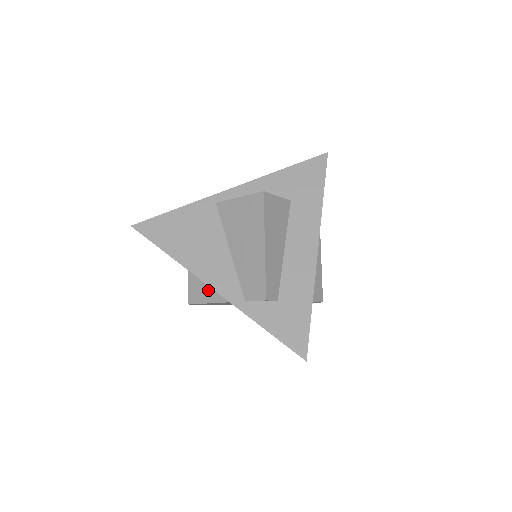
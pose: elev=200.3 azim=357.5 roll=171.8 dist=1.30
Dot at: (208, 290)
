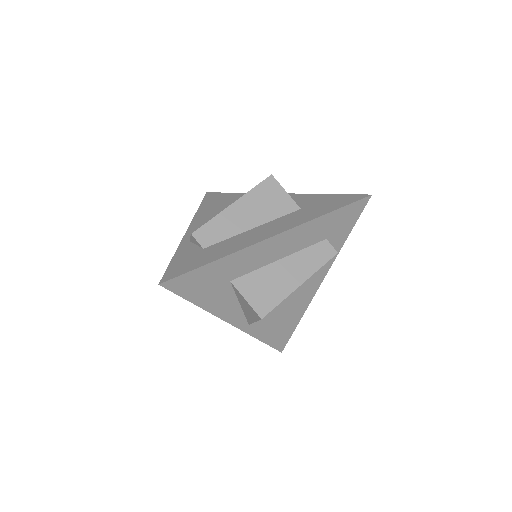
Dot at: occluded
